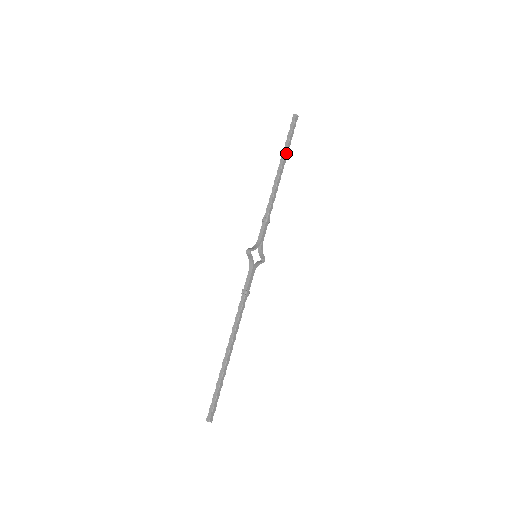
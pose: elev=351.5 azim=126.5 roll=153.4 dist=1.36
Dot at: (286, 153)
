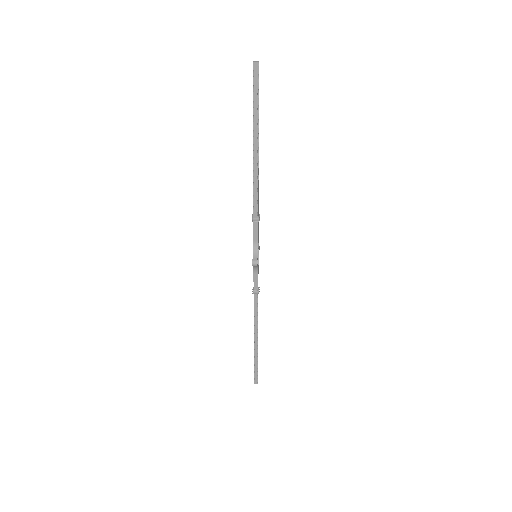
Dot at: (258, 128)
